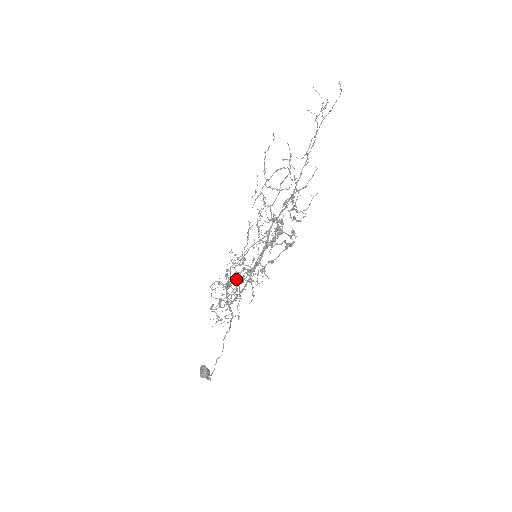
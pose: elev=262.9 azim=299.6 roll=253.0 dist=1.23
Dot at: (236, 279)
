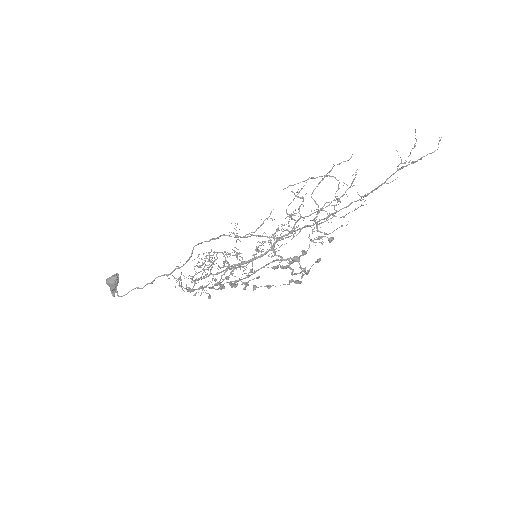
Dot at: (220, 252)
